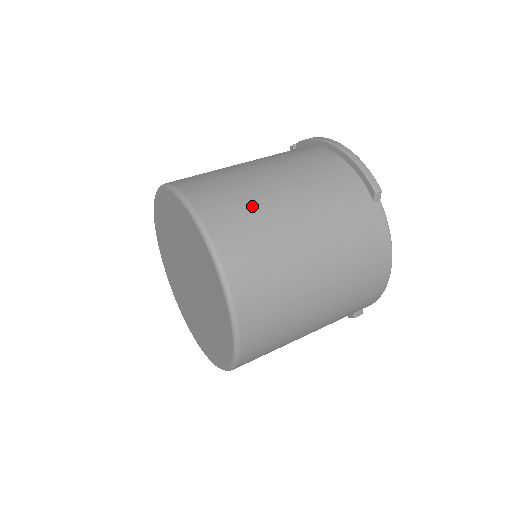
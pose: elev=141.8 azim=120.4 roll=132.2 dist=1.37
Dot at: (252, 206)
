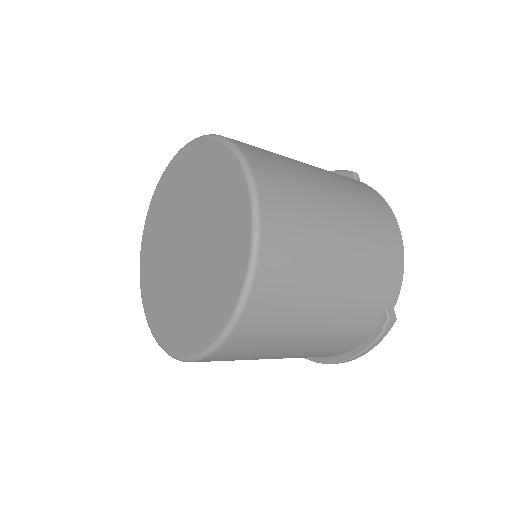
Dot at: occluded
